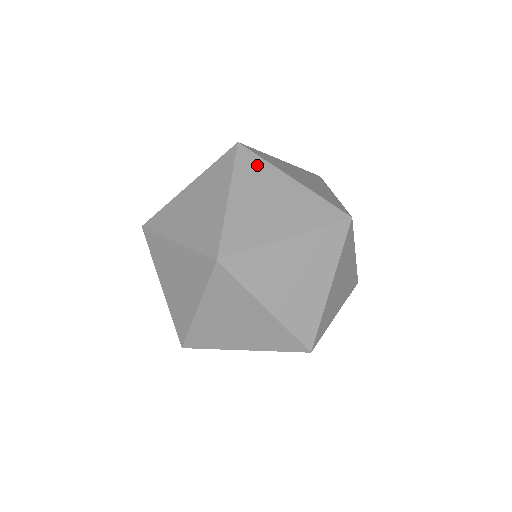
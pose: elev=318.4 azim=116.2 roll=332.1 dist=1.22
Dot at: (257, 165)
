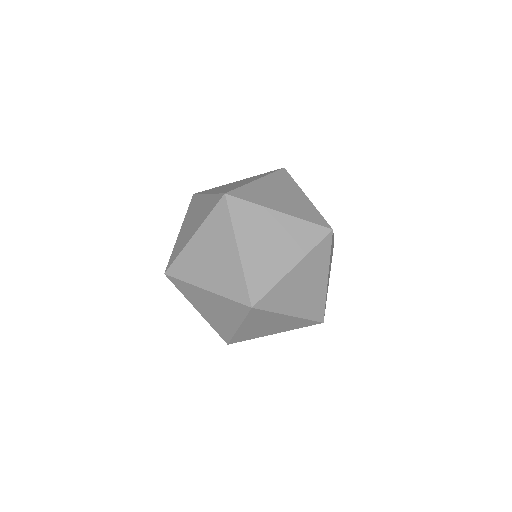
Dot at: (248, 211)
